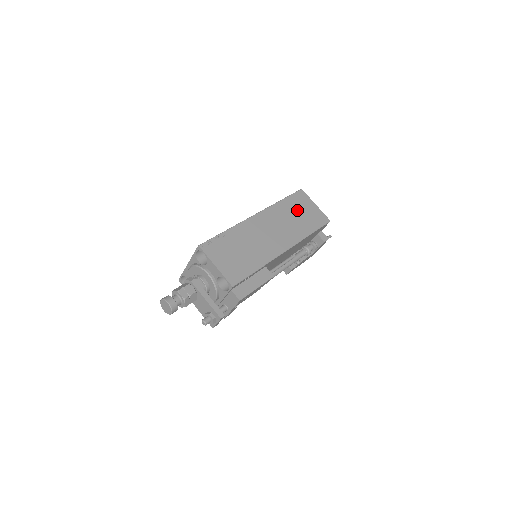
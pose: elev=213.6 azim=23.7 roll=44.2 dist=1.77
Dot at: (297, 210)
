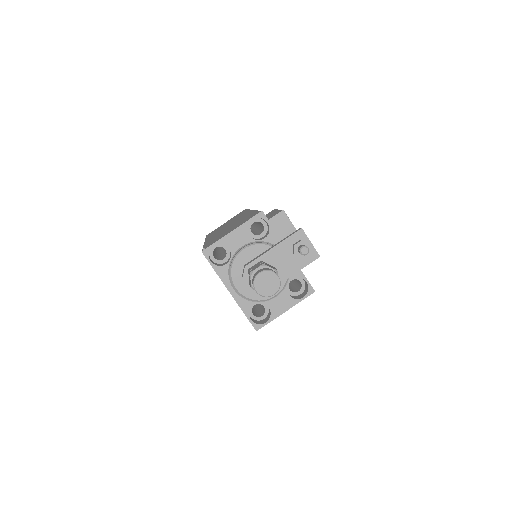
Dot at: occluded
